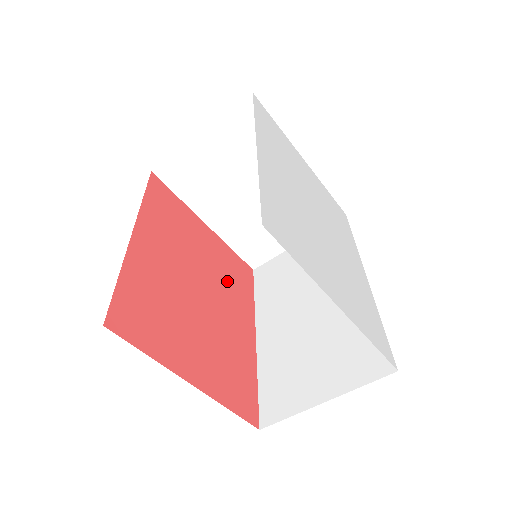
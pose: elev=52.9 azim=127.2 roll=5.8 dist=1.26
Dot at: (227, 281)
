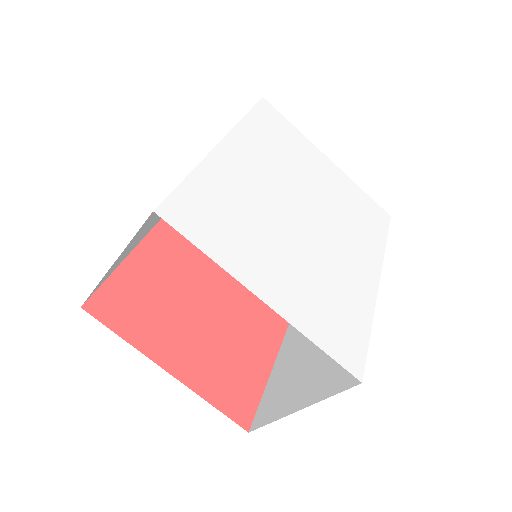
Dot at: occluded
